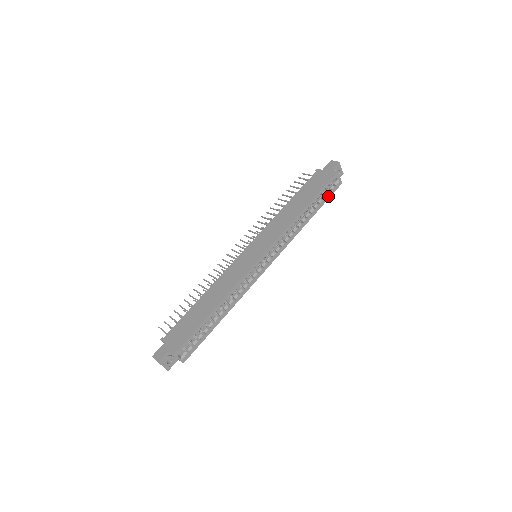
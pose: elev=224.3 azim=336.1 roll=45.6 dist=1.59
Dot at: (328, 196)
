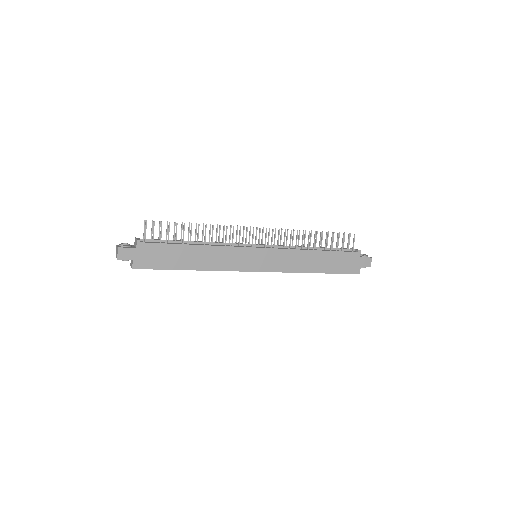
Dot at: occluded
